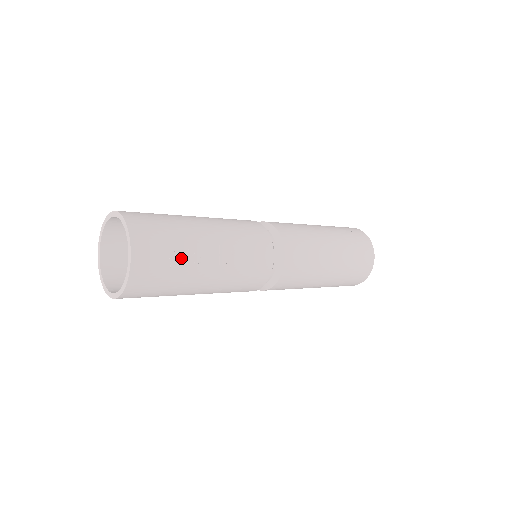
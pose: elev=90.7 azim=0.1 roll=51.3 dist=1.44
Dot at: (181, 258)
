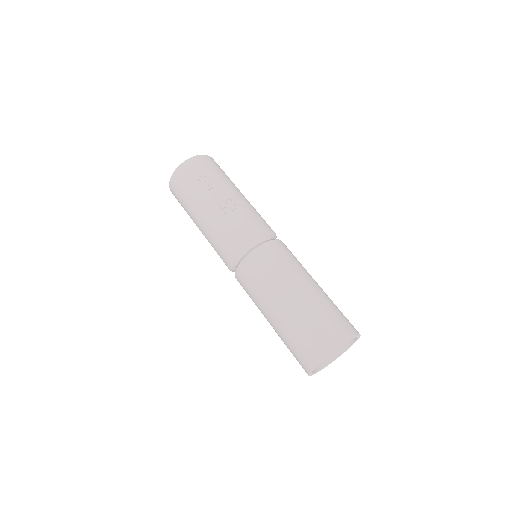
Dot at: (206, 181)
